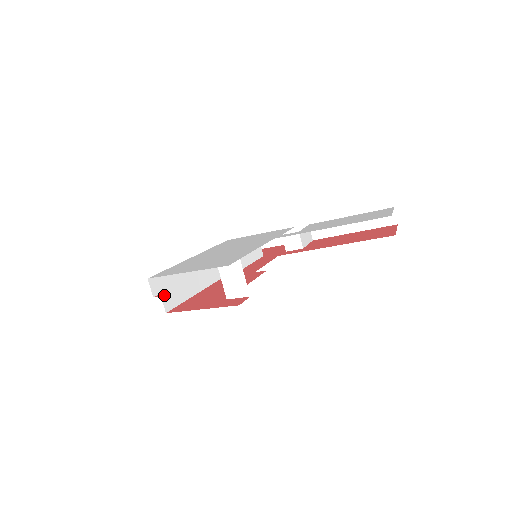
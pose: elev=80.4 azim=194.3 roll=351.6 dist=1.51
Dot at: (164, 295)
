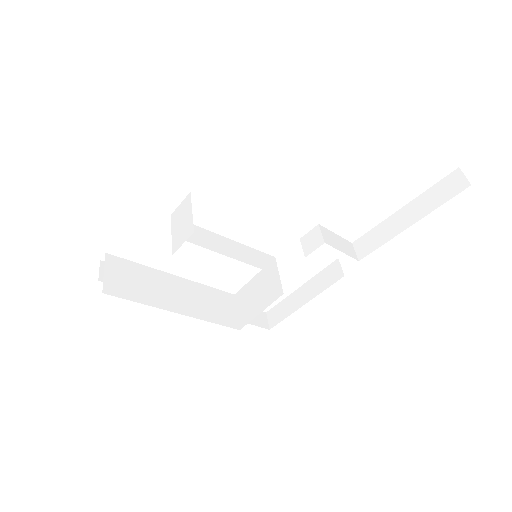
Dot at: (111, 276)
